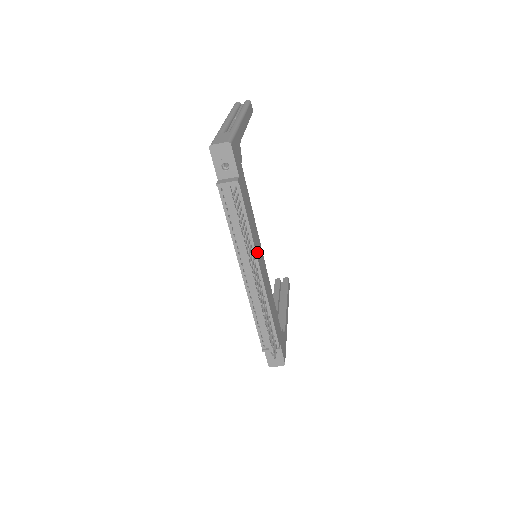
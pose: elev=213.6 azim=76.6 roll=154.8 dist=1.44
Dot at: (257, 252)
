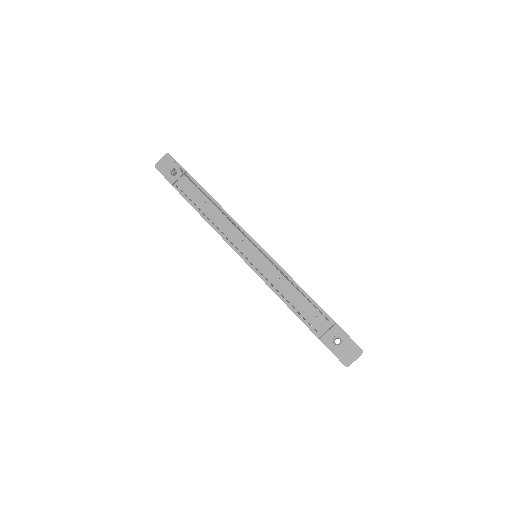
Dot at: (240, 226)
